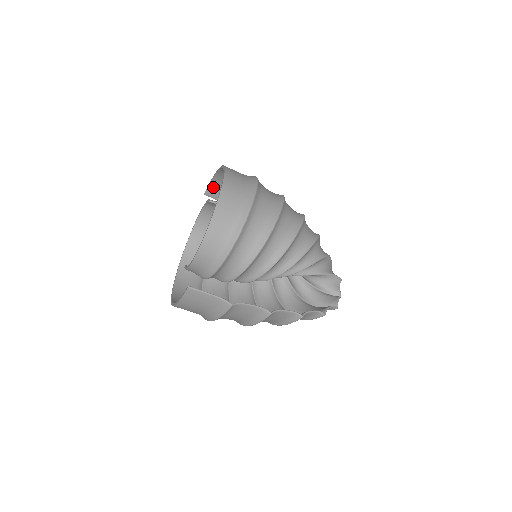
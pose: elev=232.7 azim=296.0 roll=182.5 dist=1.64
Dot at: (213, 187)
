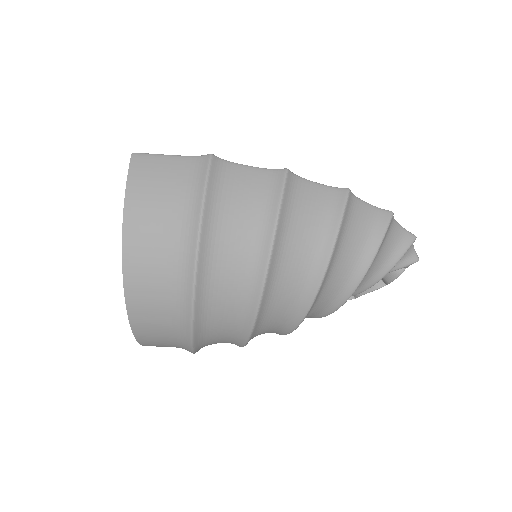
Dot at: occluded
